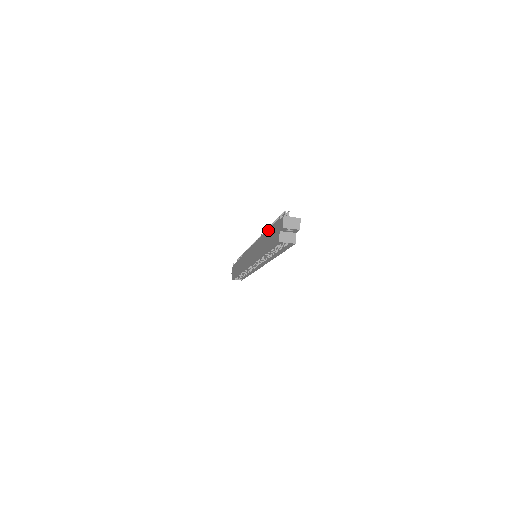
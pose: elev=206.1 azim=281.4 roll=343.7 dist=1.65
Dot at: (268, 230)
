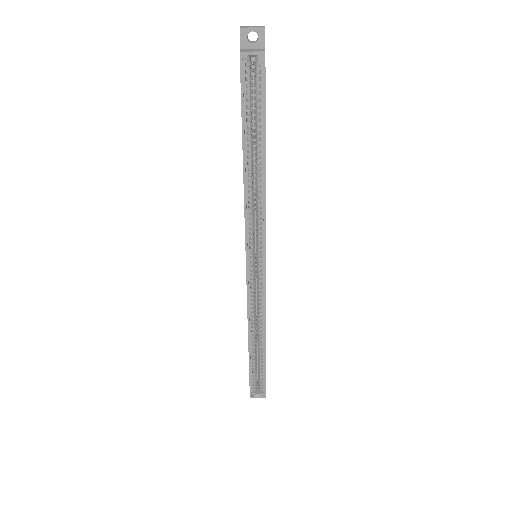
Dot at: occluded
